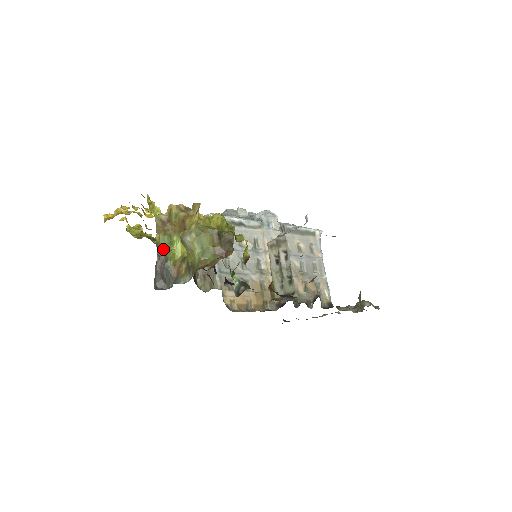
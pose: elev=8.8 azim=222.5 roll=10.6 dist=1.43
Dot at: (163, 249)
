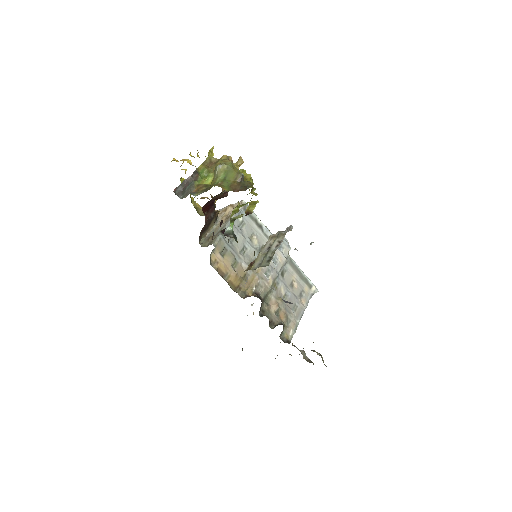
Dot at: (198, 174)
